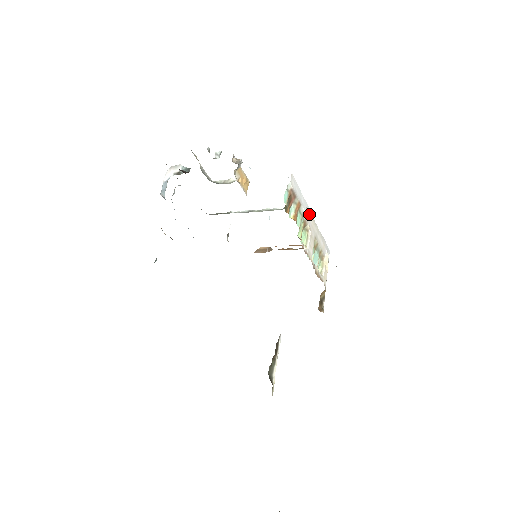
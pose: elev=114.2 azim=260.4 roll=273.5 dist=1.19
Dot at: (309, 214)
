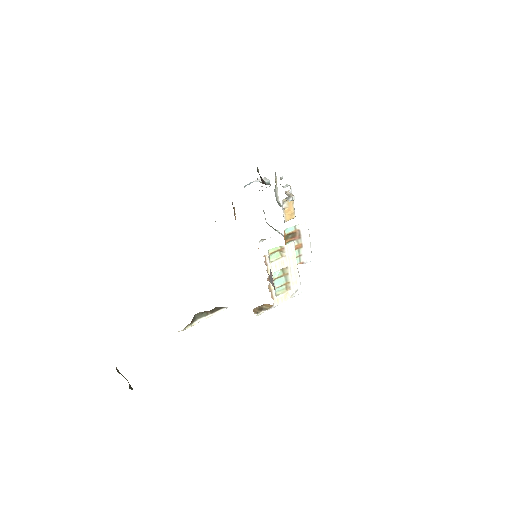
Dot at: (292, 249)
